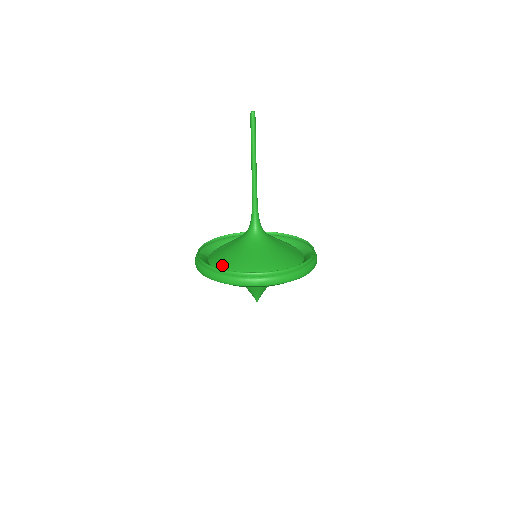
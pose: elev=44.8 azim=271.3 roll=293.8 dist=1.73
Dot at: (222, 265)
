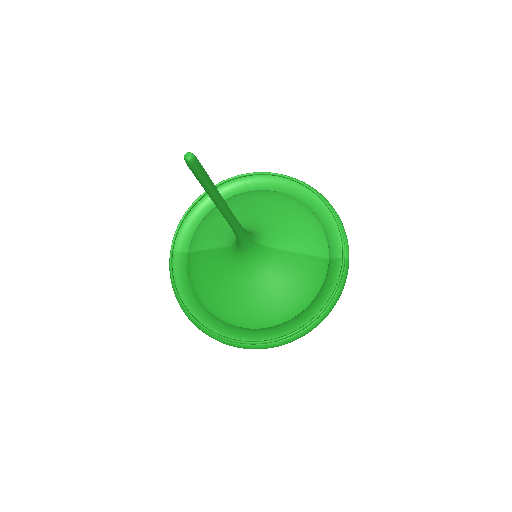
Dot at: (204, 297)
